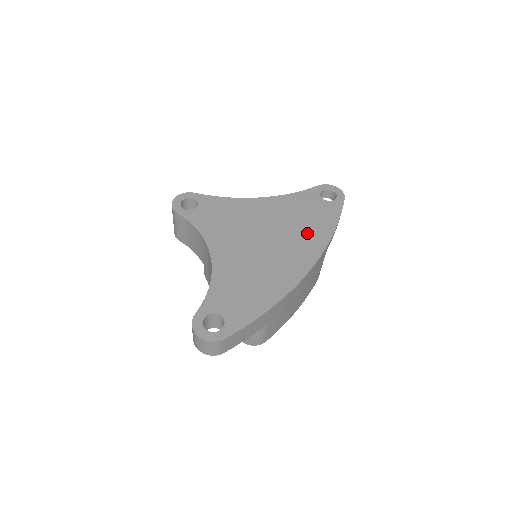
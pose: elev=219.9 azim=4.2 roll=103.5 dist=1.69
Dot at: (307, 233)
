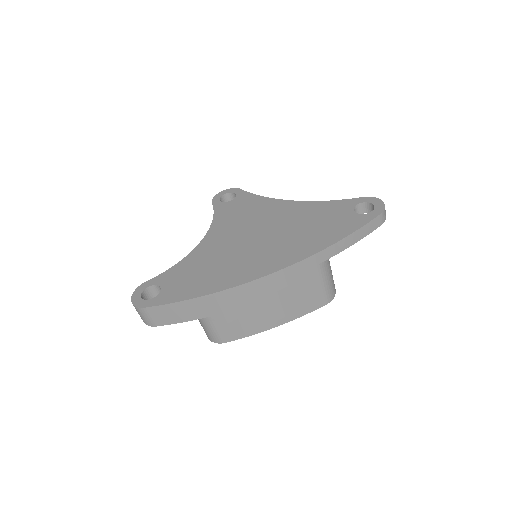
Dot at: (302, 240)
